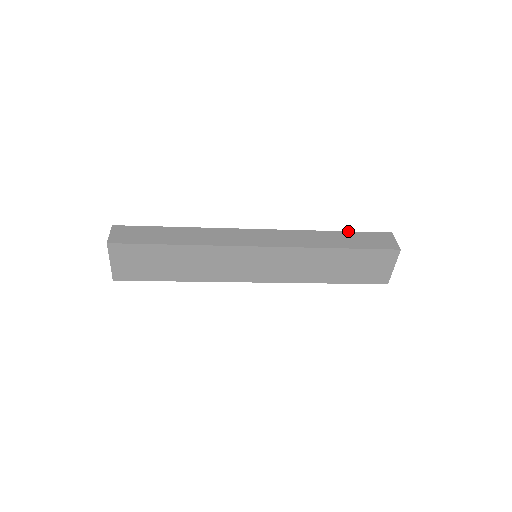
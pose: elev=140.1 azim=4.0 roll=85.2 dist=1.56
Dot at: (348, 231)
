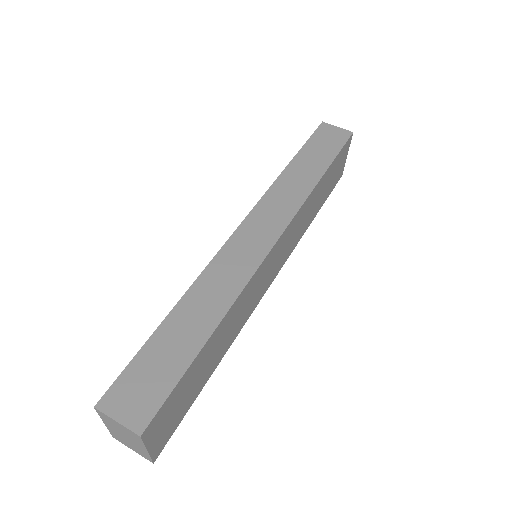
Dot at: (299, 151)
